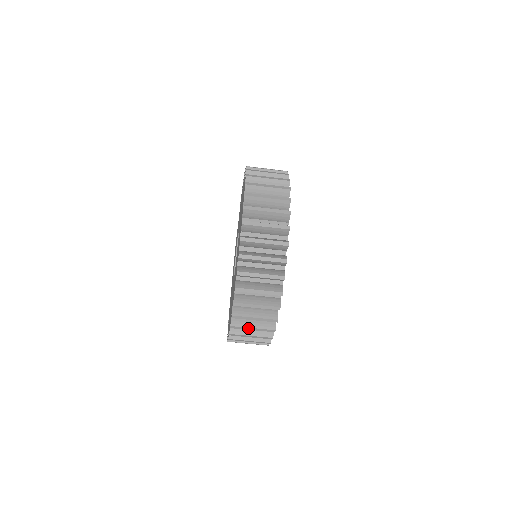
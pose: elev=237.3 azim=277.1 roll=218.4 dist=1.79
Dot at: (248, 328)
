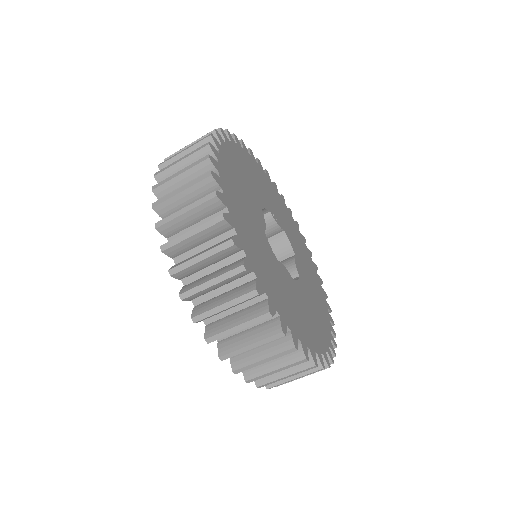
Dot at: occluded
